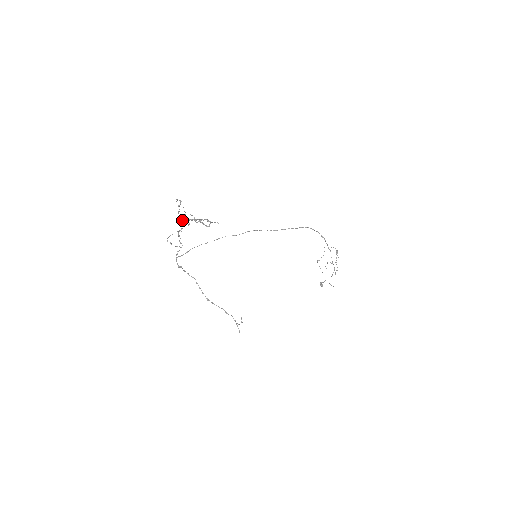
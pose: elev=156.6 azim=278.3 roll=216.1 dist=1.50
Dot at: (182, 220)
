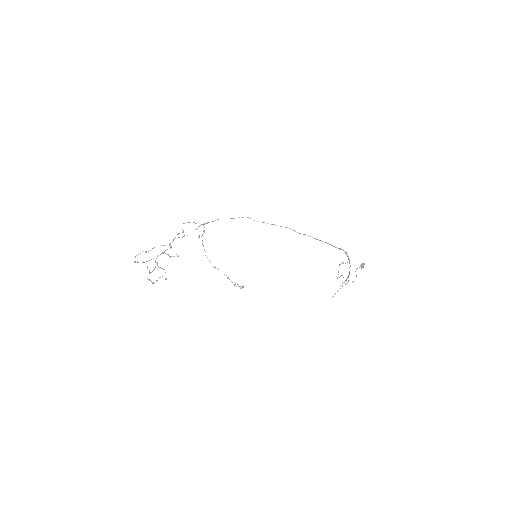
Dot at: (164, 245)
